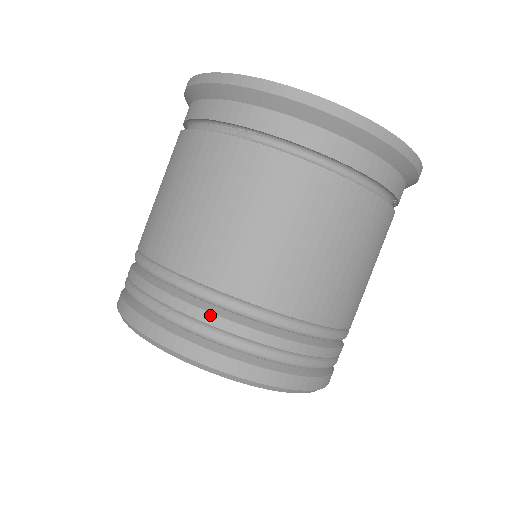
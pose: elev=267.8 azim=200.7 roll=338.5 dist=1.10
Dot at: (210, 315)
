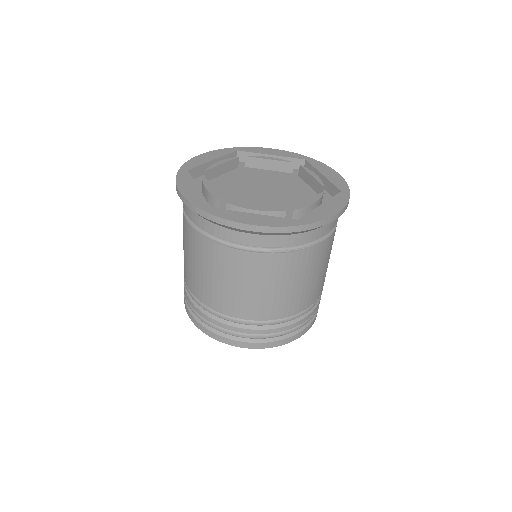
Dot at: (186, 293)
